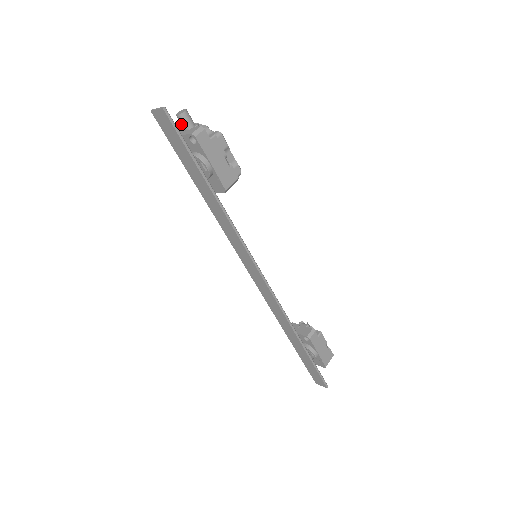
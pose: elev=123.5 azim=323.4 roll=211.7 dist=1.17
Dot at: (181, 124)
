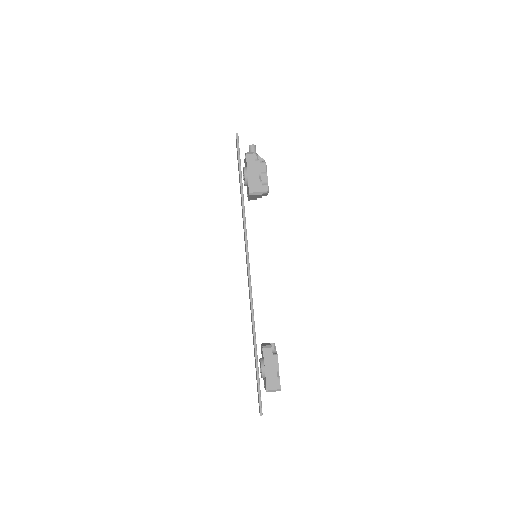
Dot at: occluded
